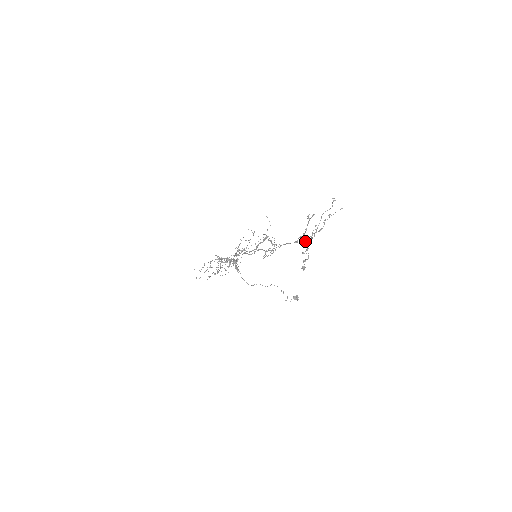
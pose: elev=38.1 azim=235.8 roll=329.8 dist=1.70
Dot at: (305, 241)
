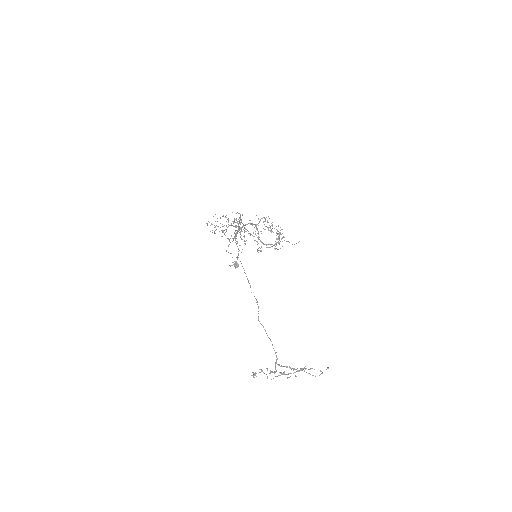
Dot at: occluded
